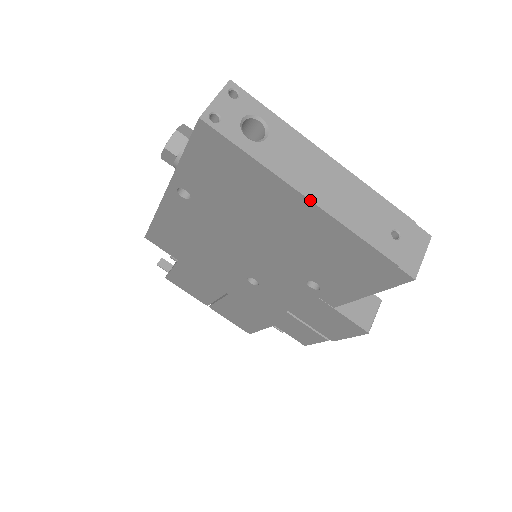
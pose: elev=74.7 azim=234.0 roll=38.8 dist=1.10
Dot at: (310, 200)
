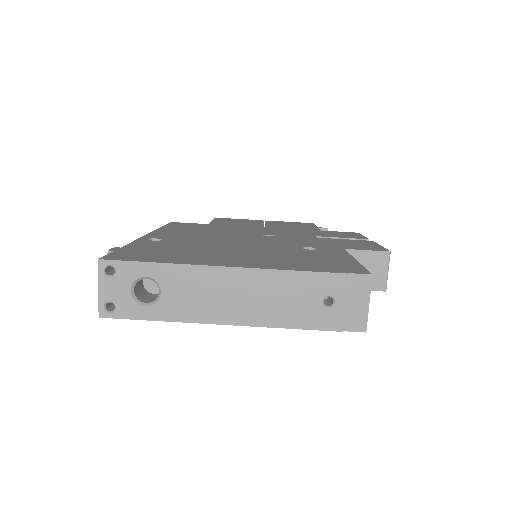
Dot at: occluded
